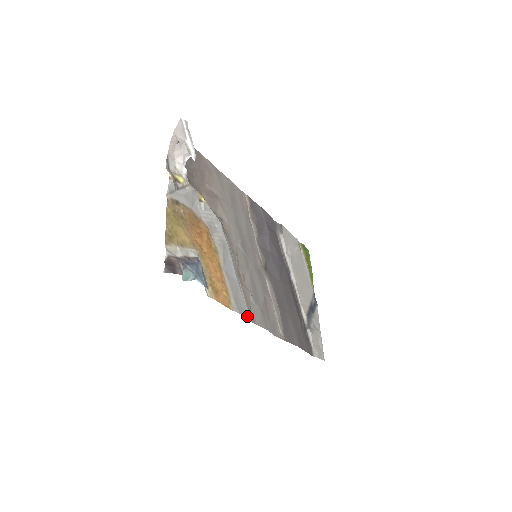
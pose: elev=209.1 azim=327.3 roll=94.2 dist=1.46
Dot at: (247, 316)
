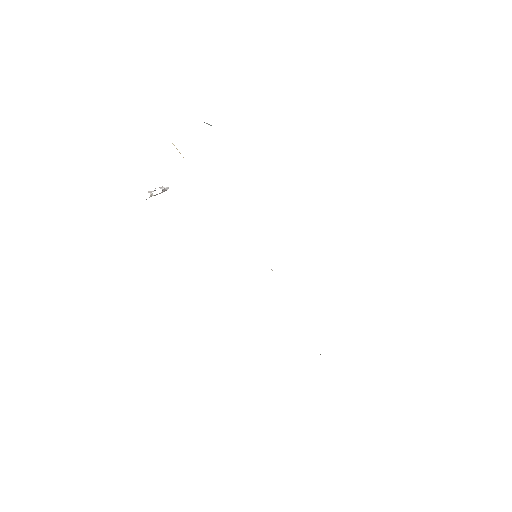
Dot at: occluded
